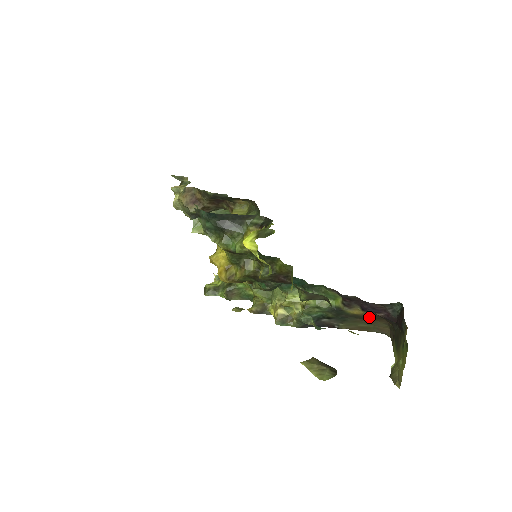
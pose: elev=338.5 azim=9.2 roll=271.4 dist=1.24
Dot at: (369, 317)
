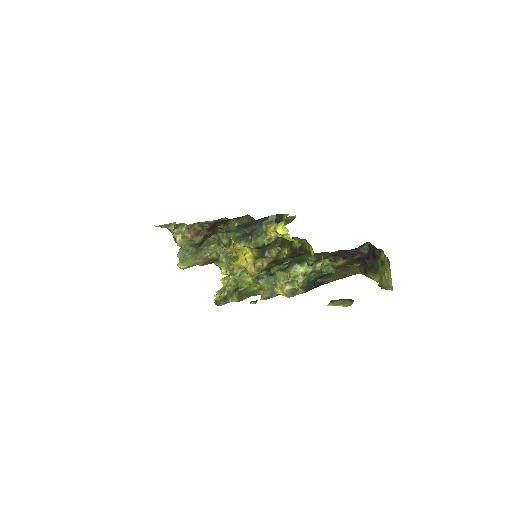
Dot at: (347, 264)
